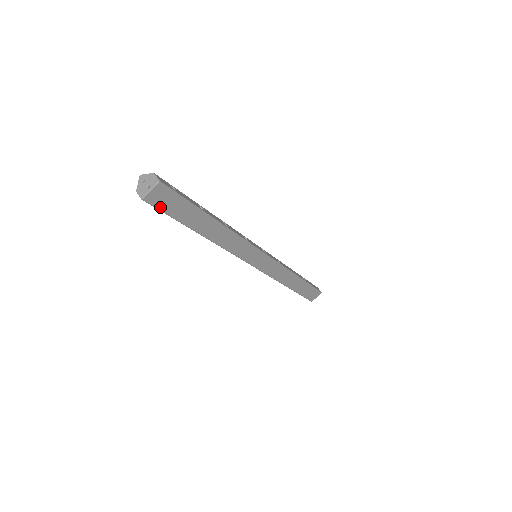
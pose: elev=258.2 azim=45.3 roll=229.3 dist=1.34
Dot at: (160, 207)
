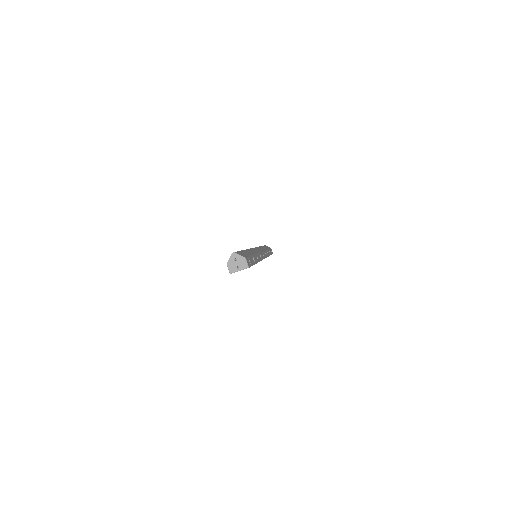
Dot at: occluded
